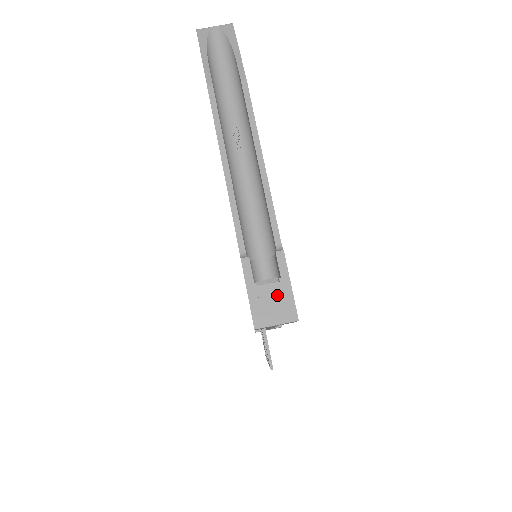
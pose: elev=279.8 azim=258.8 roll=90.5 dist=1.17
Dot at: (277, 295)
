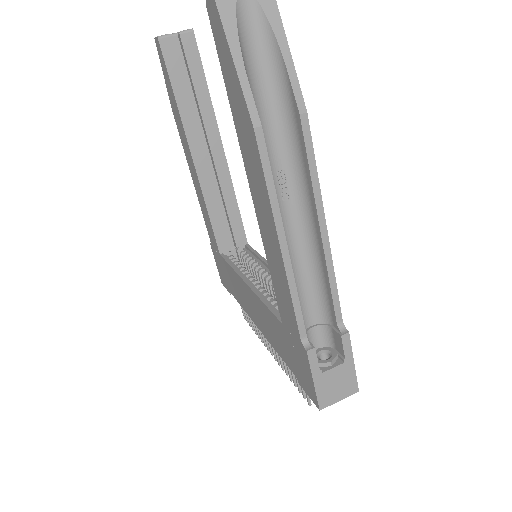
Dot at: (341, 376)
